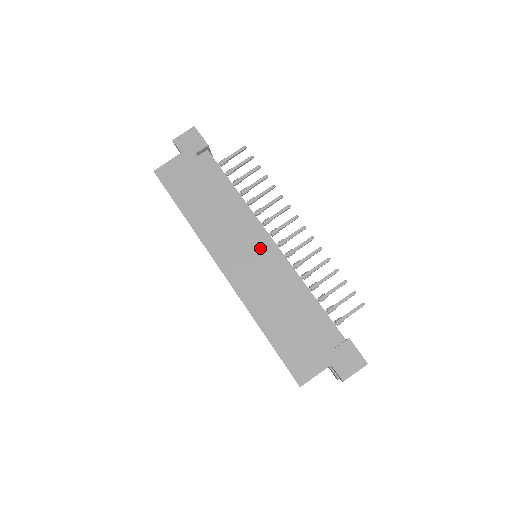
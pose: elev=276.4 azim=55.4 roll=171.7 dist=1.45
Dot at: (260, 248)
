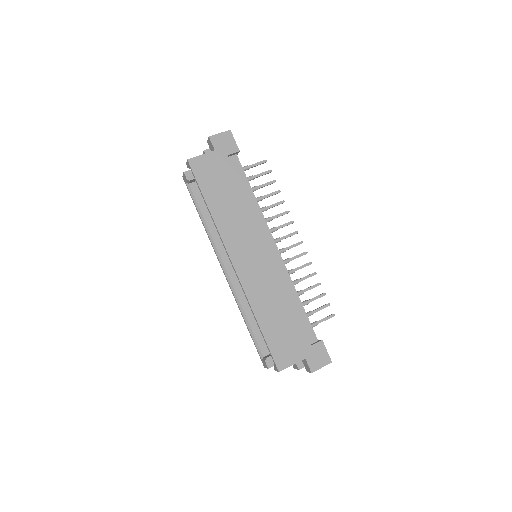
Dot at: (268, 252)
